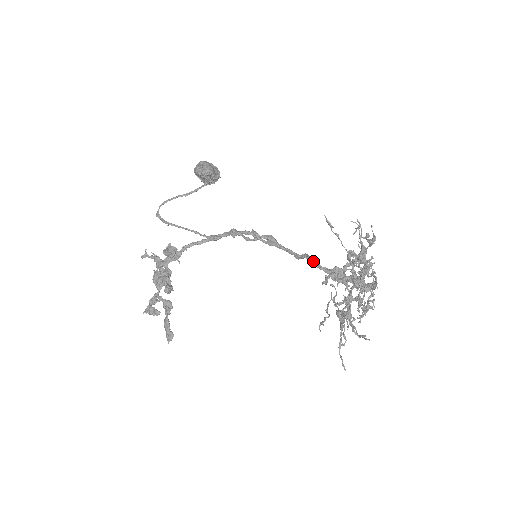
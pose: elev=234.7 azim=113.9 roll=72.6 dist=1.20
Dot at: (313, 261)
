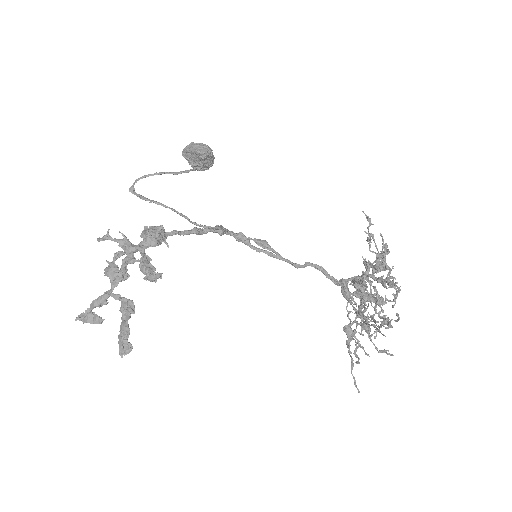
Dot at: (321, 269)
